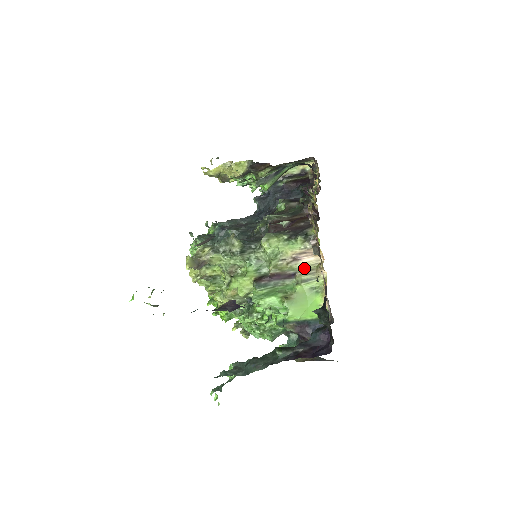
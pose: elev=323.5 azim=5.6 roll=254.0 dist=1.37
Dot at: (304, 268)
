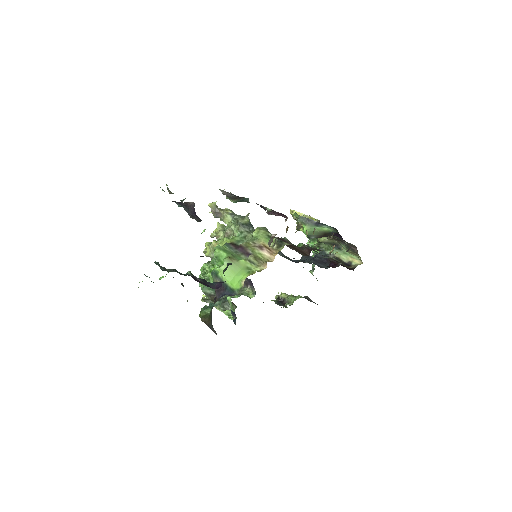
Dot at: (259, 256)
